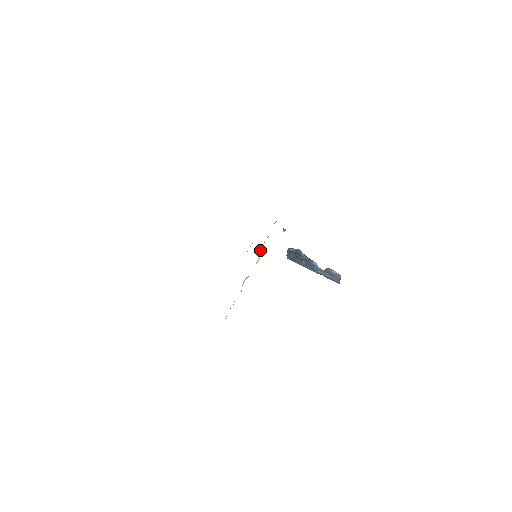
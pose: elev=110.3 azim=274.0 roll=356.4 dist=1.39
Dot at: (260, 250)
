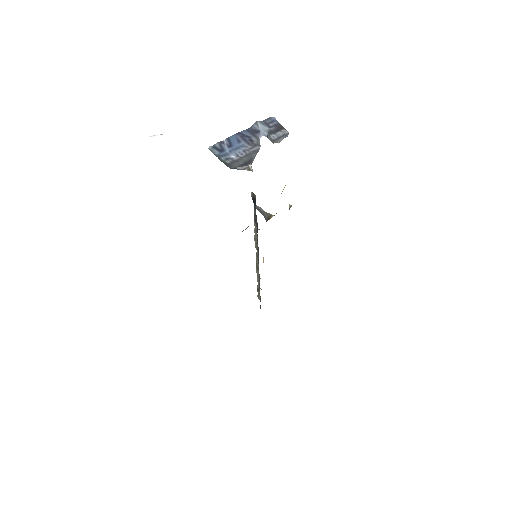
Dot at: (256, 249)
